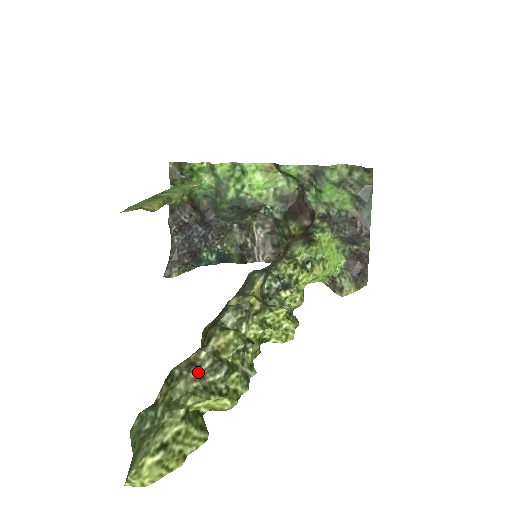
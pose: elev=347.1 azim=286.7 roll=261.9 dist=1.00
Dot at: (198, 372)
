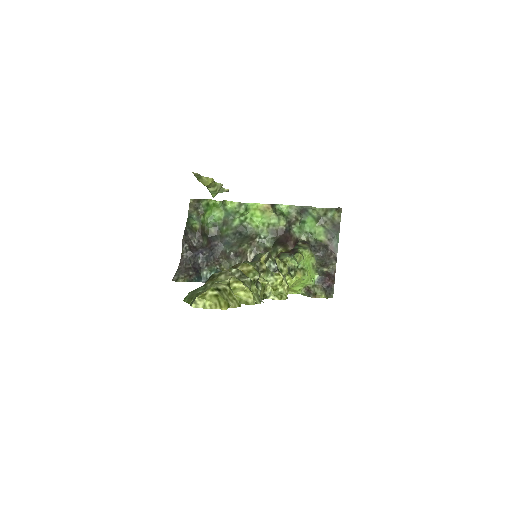
Dot at: occluded
